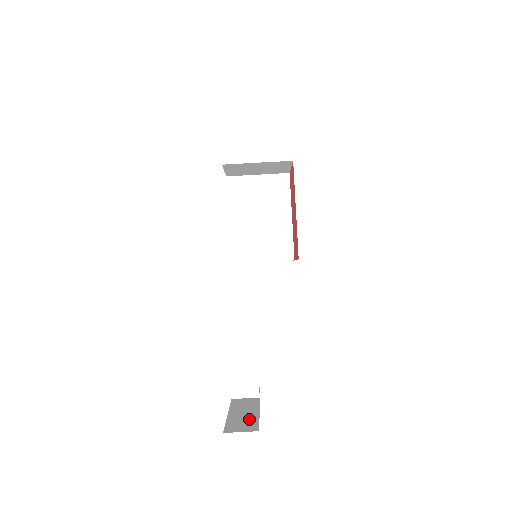
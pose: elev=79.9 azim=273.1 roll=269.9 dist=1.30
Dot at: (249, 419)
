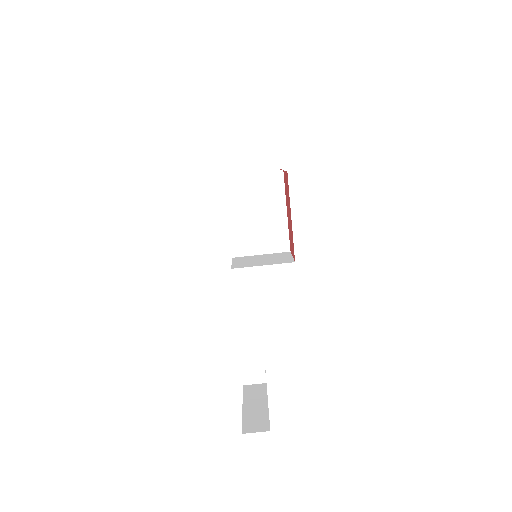
Dot at: (261, 415)
